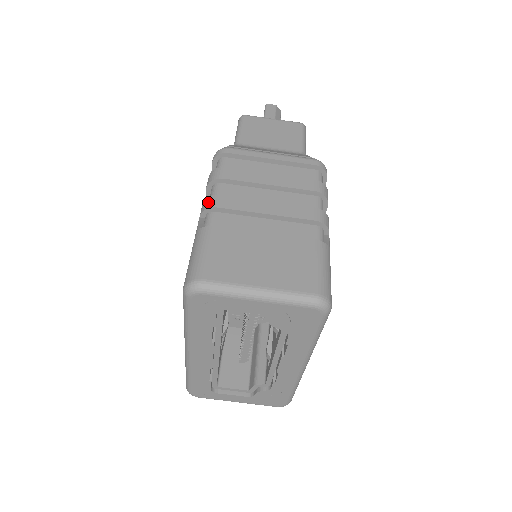
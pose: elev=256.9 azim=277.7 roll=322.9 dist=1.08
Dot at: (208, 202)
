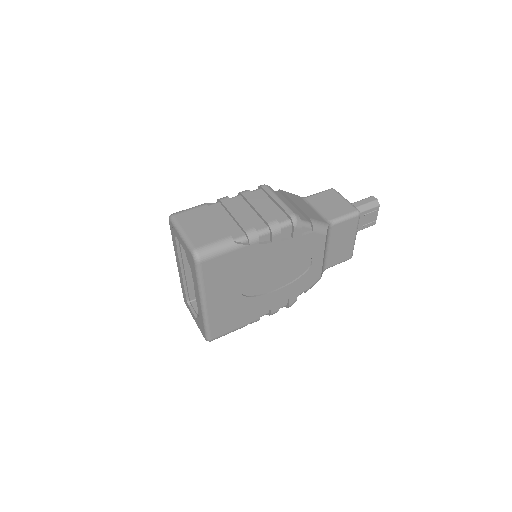
Dot at: occluded
